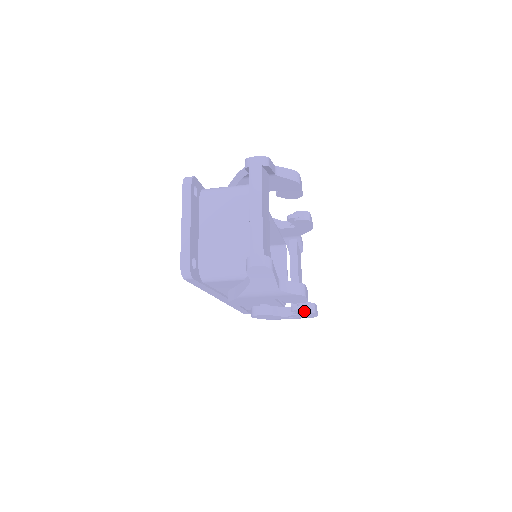
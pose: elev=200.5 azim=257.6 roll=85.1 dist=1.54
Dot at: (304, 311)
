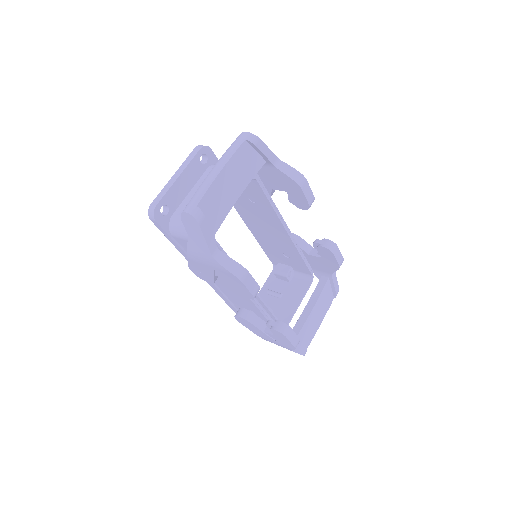
Dot at: (274, 328)
